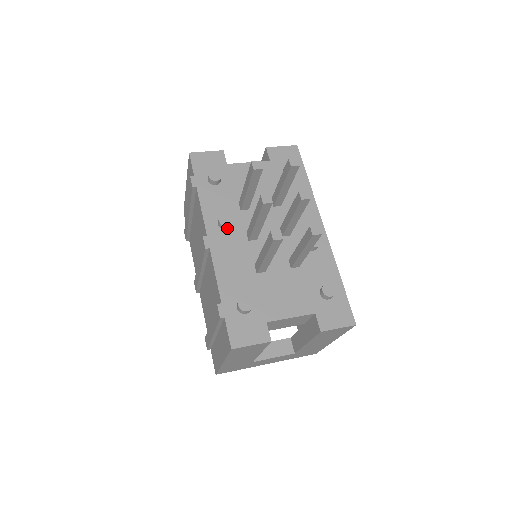
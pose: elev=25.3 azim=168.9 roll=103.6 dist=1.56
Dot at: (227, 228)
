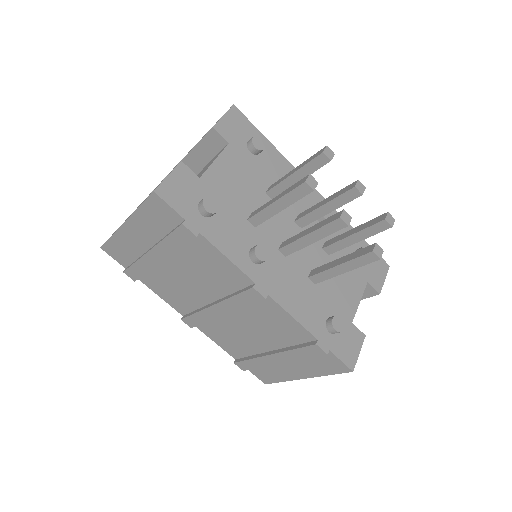
Dot at: occluded
